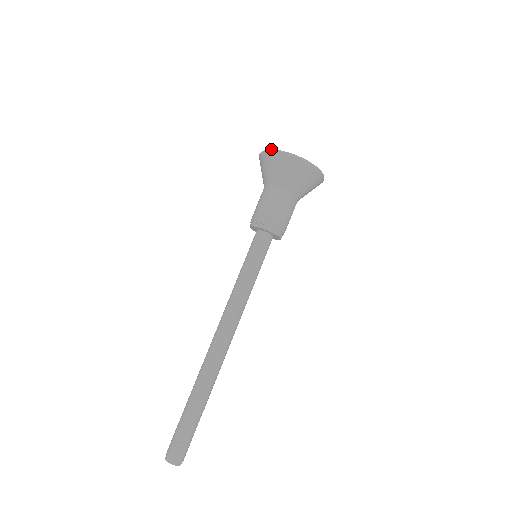
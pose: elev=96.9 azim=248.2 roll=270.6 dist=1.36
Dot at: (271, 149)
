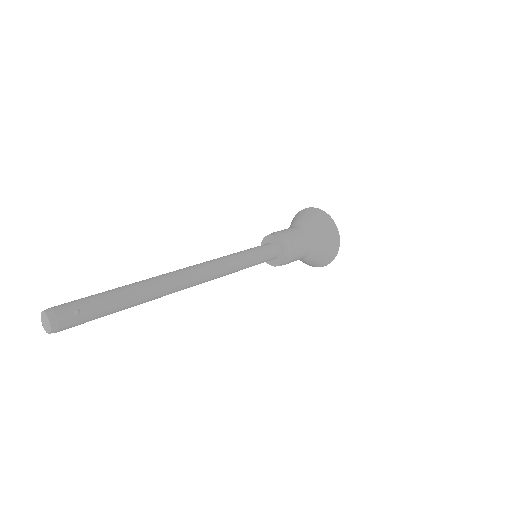
Dot at: (324, 211)
